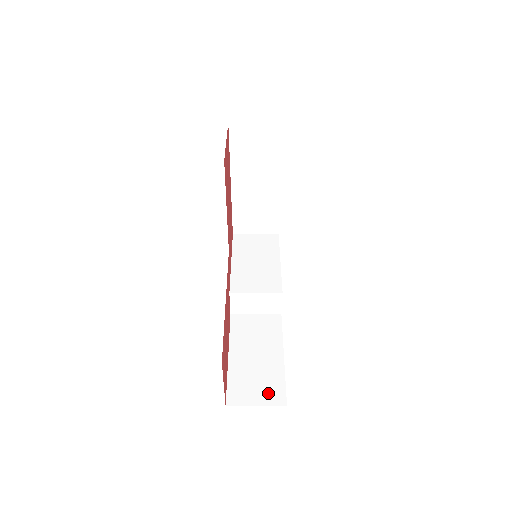
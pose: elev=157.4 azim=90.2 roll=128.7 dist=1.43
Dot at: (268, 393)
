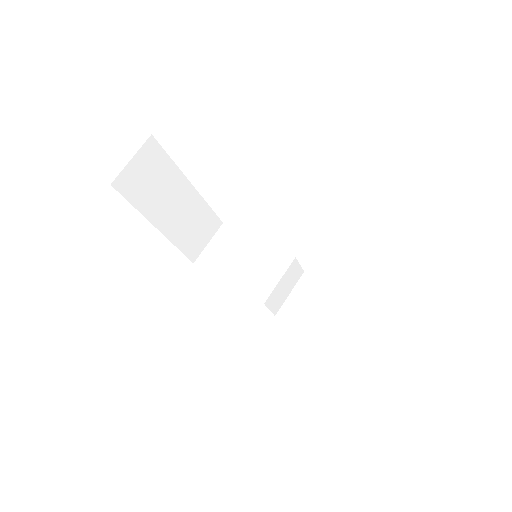
Dot at: (380, 329)
